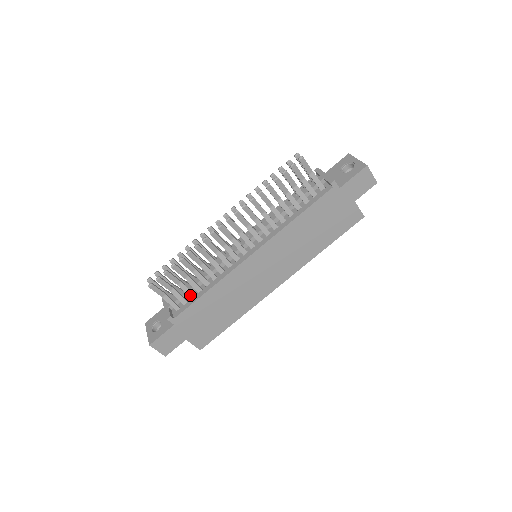
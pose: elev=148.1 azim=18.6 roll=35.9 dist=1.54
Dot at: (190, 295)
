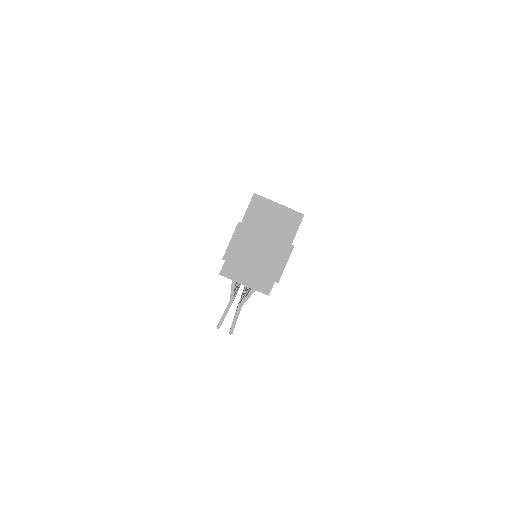
Dot at: occluded
